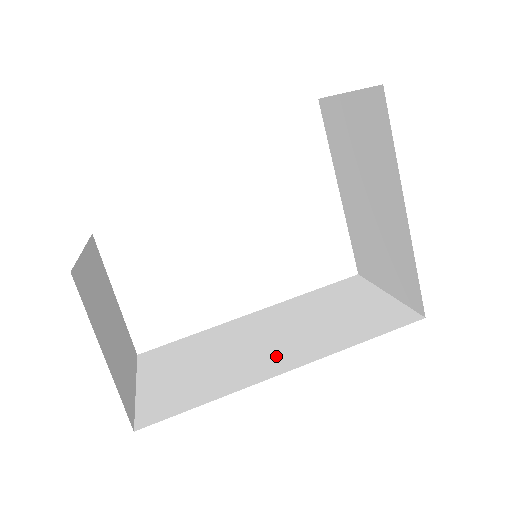
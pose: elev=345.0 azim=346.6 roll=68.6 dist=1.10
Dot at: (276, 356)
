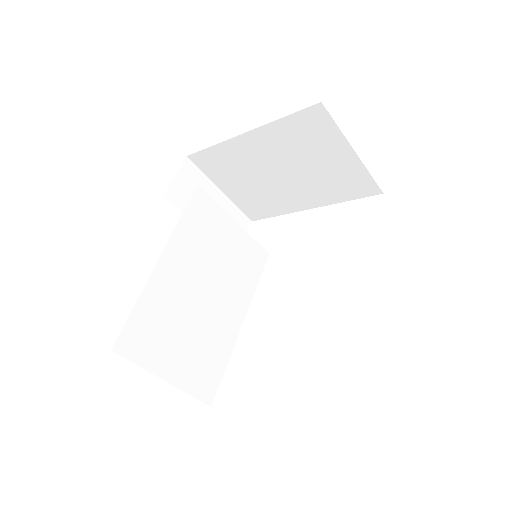
Dot at: occluded
